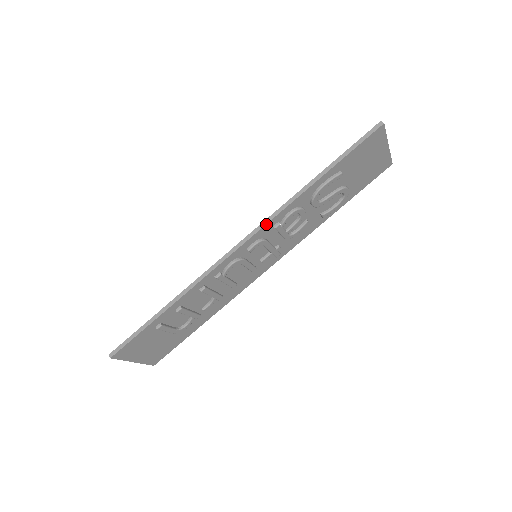
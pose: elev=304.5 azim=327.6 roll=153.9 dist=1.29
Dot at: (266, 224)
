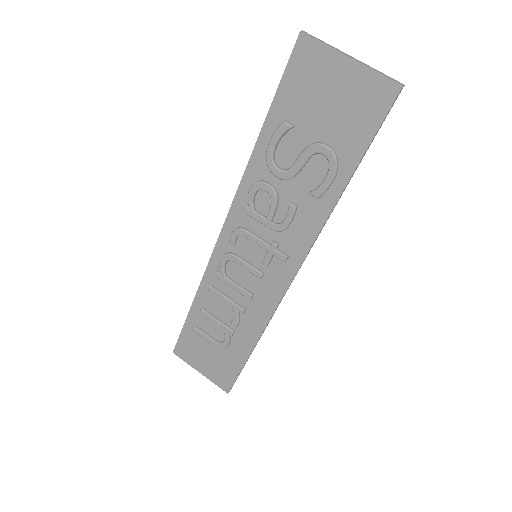
Dot at: (231, 206)
